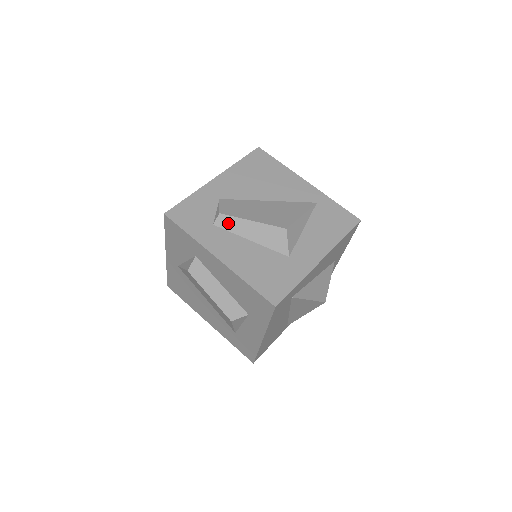
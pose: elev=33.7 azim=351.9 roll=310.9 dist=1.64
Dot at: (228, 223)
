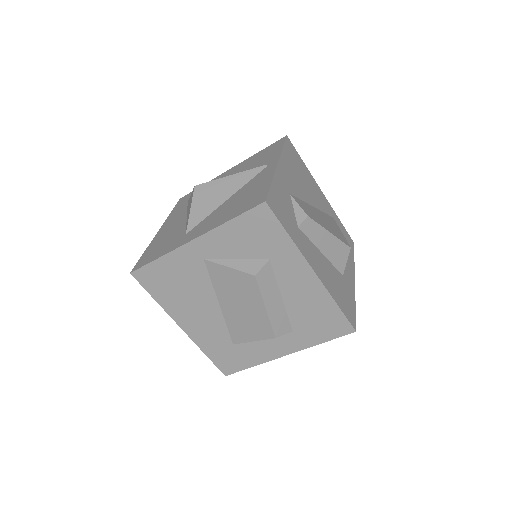
Dot at: (311, 229)
